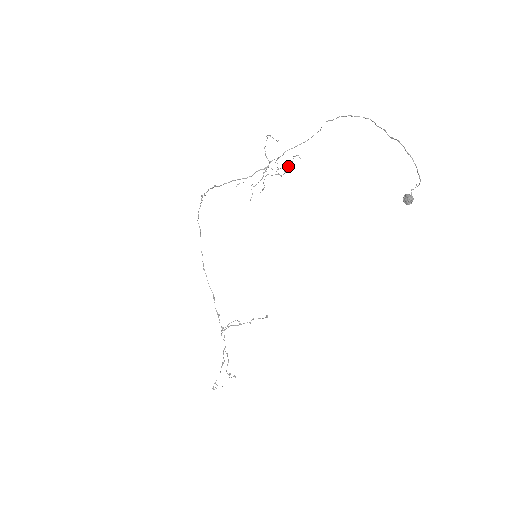
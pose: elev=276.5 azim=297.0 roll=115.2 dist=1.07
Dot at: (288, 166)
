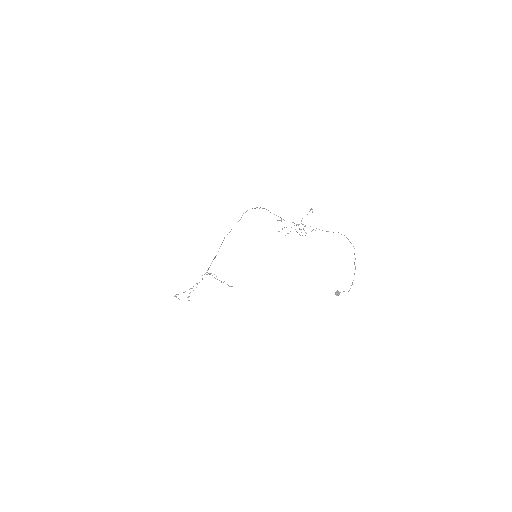
Dot at: occluded
